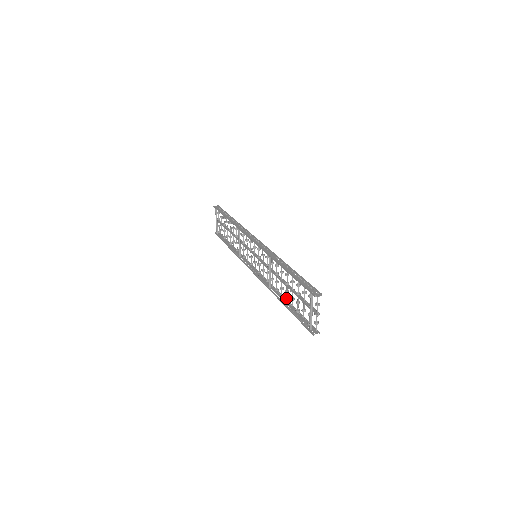
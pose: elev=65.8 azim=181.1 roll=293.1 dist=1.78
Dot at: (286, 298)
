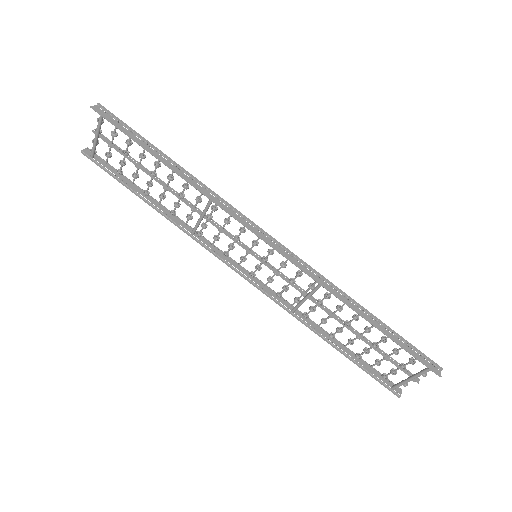
Dot at: (333, 335)
